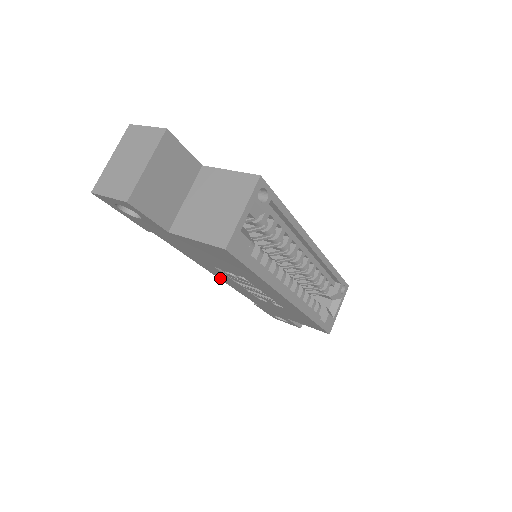
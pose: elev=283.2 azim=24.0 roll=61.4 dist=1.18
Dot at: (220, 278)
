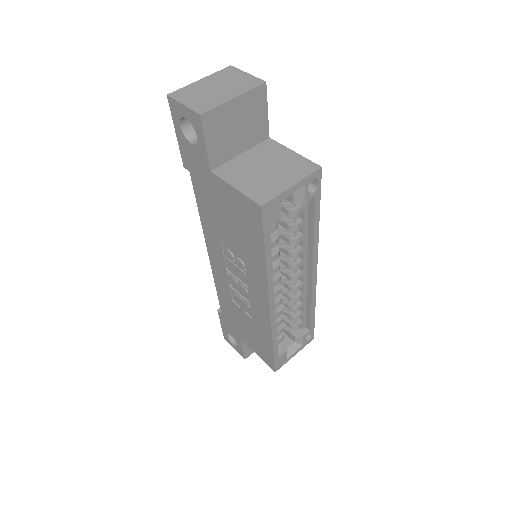
Dot at: (211, 259)
